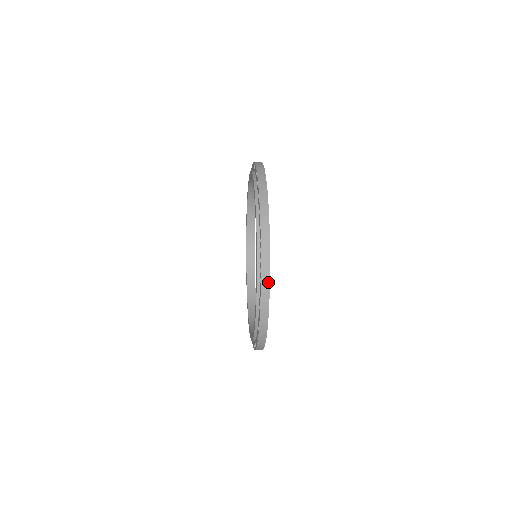
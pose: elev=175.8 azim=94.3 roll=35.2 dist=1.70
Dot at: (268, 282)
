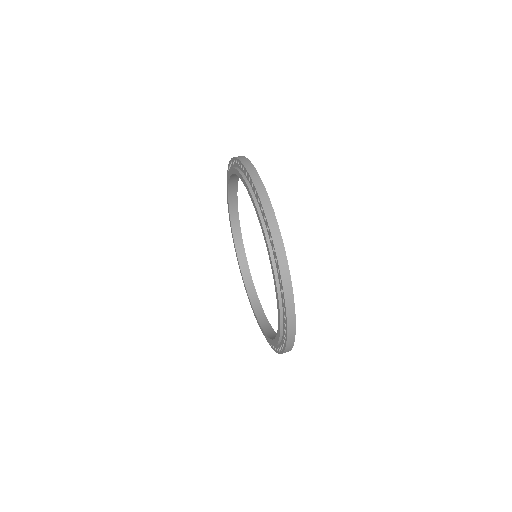
Dot at: (293, 339)
